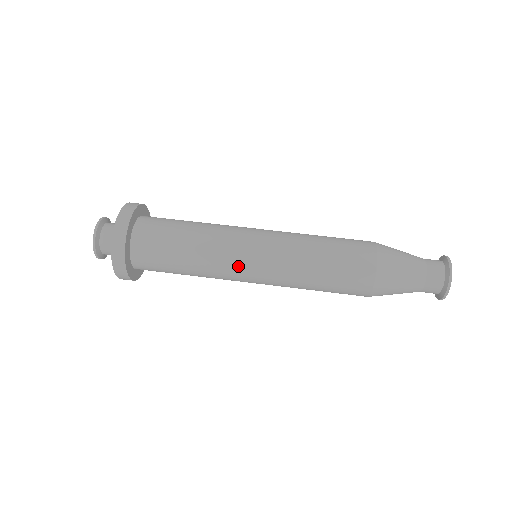
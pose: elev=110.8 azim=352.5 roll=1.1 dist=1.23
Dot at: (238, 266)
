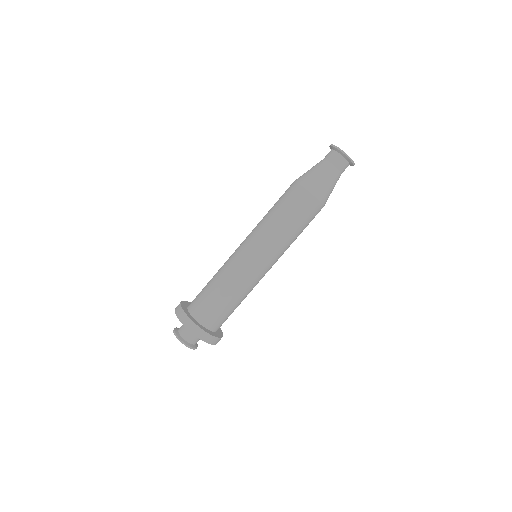
Dot at: (246, 264)
